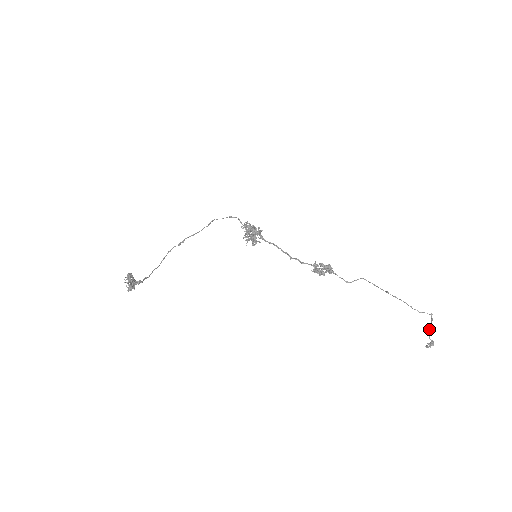
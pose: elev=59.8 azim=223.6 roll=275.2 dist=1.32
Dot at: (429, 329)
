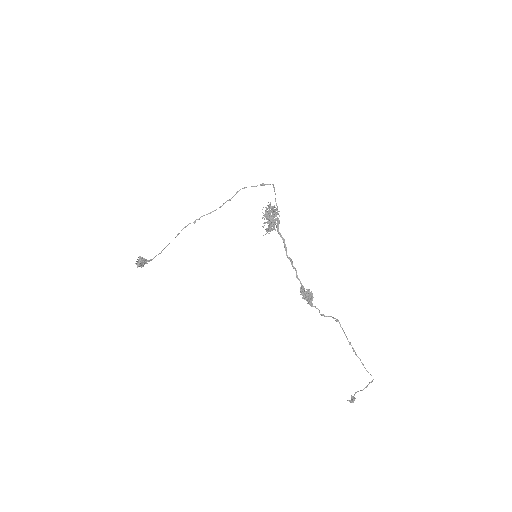
Dot at: occluded
